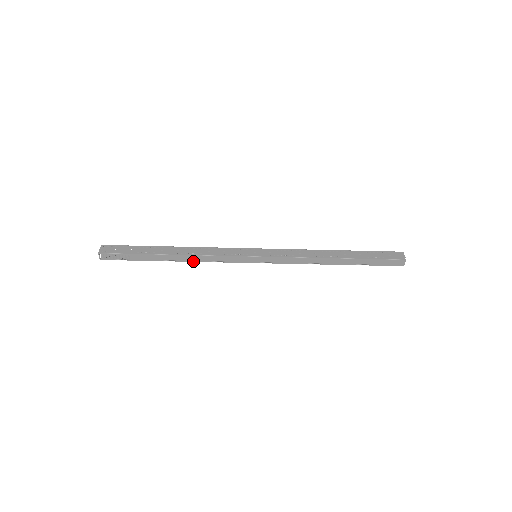
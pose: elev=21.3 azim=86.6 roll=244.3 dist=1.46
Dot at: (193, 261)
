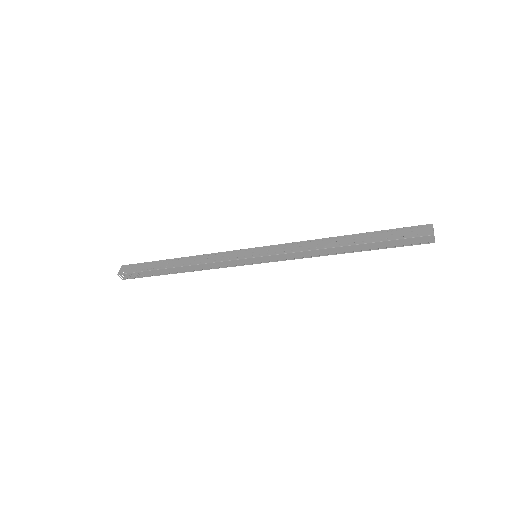
Dot at: (197, 270)
